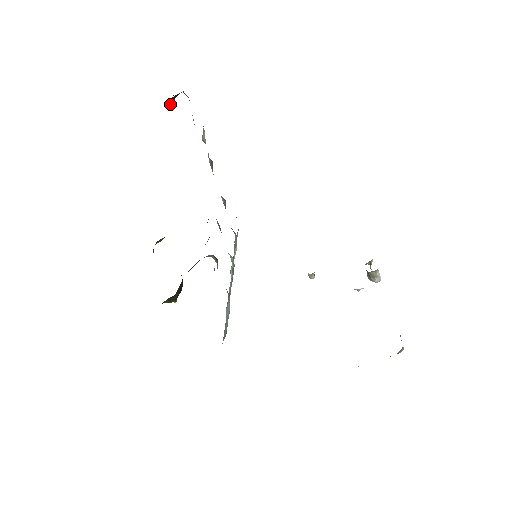
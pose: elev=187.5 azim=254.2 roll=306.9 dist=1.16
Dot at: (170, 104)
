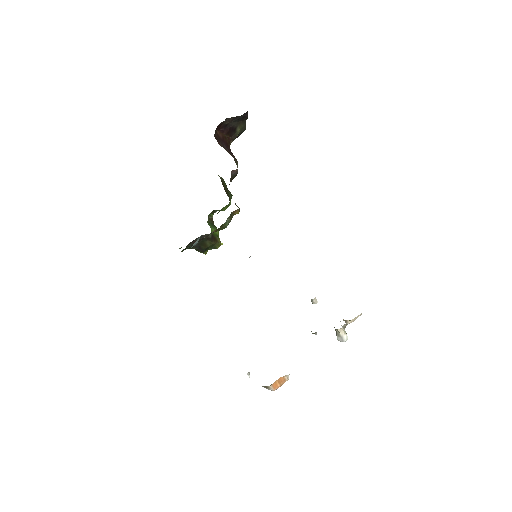
Dot at: (230, 122)
